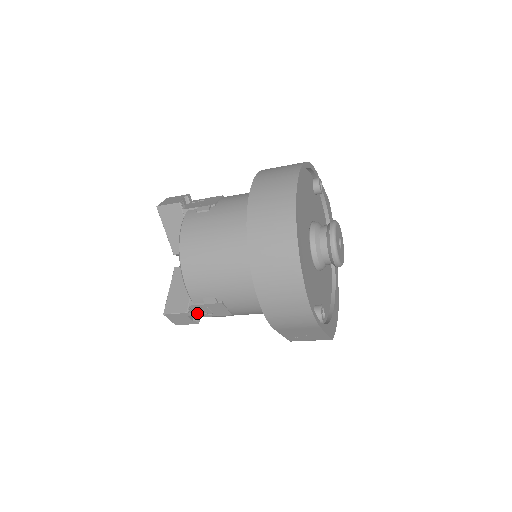
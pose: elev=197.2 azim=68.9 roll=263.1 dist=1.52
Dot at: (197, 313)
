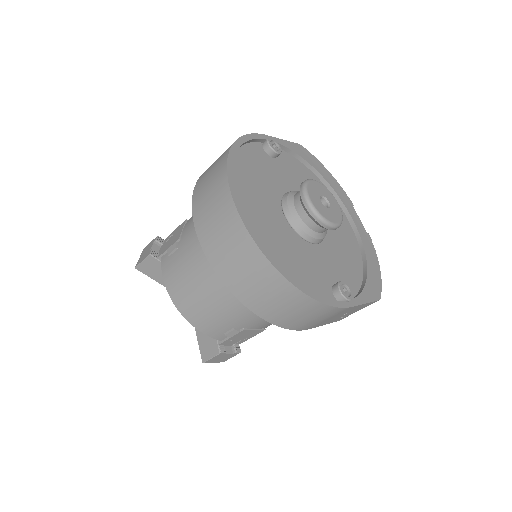
Dot at: (233, 344)
